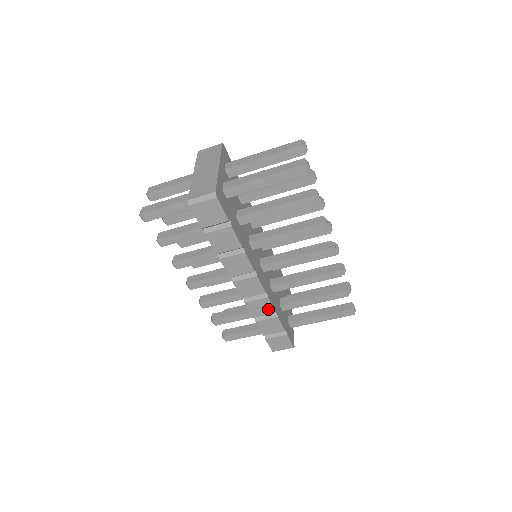
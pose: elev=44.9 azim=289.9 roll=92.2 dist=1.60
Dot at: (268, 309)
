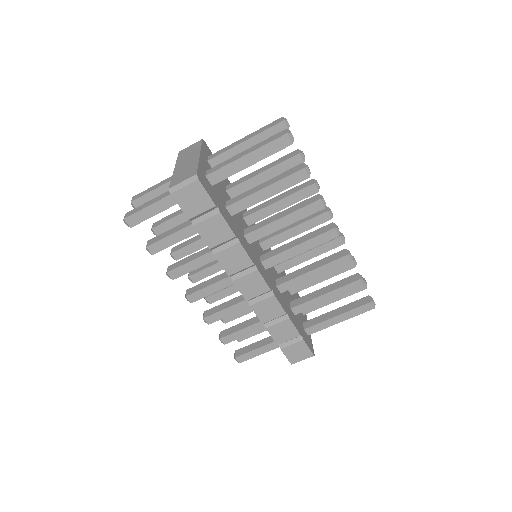
Dot at: (277, 310)
